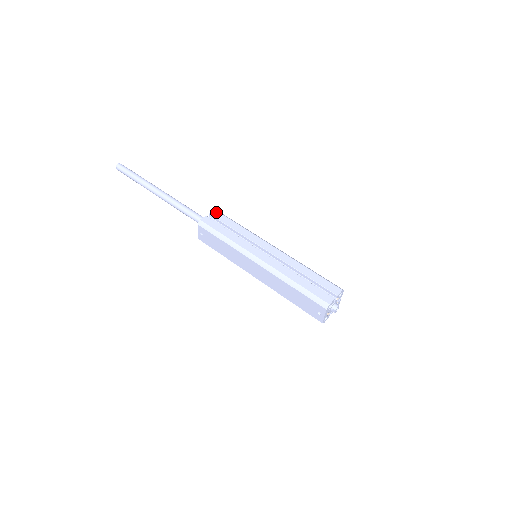
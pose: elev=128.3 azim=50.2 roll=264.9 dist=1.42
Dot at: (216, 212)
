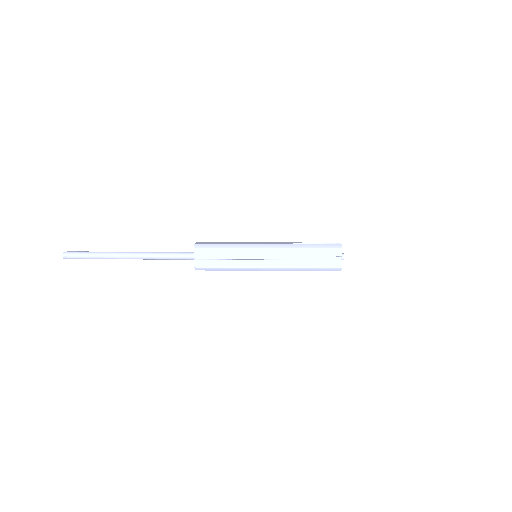
Dot at: (198, 250)
